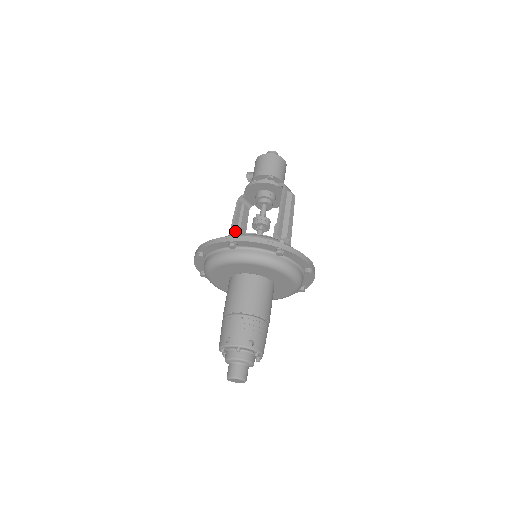
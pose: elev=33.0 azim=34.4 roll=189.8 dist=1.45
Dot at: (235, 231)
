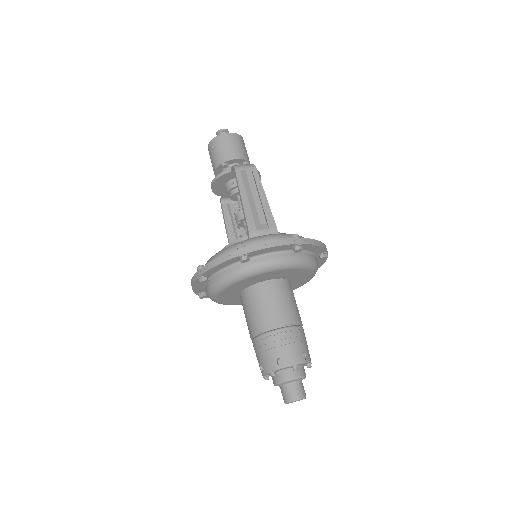
Dot at: (233, 238)
